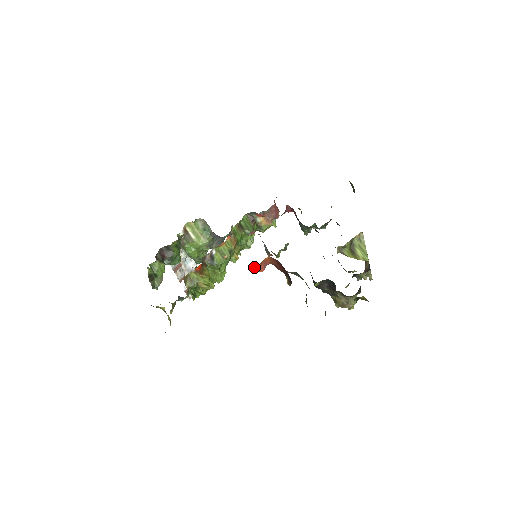
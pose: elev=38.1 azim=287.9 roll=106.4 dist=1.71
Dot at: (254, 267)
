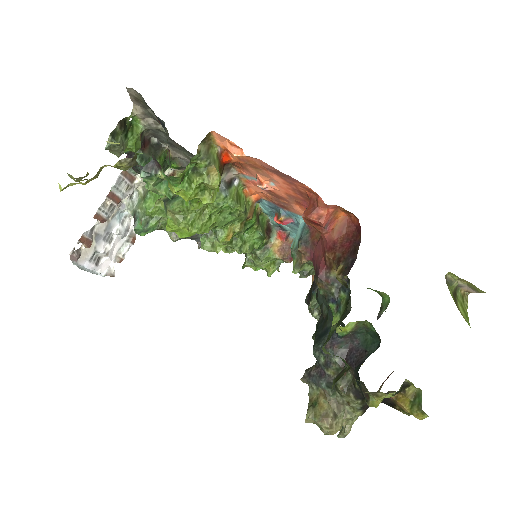
Dot at: (319, 207)
